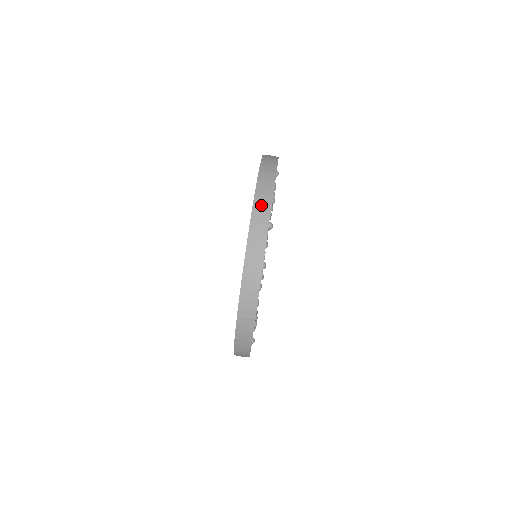
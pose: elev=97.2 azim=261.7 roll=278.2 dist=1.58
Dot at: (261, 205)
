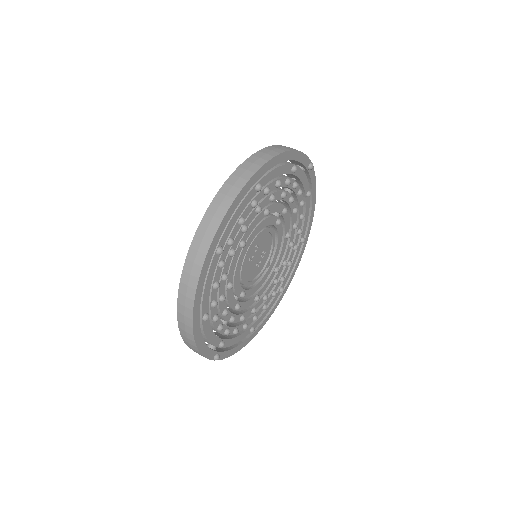
Dot at: occluded
